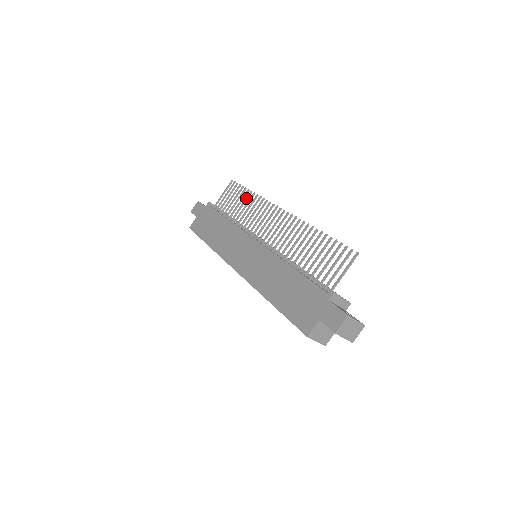
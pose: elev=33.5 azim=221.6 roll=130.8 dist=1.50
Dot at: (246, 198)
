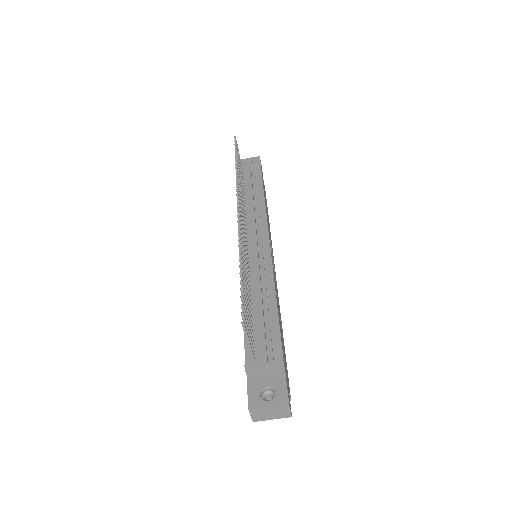
Dot at: occluded
